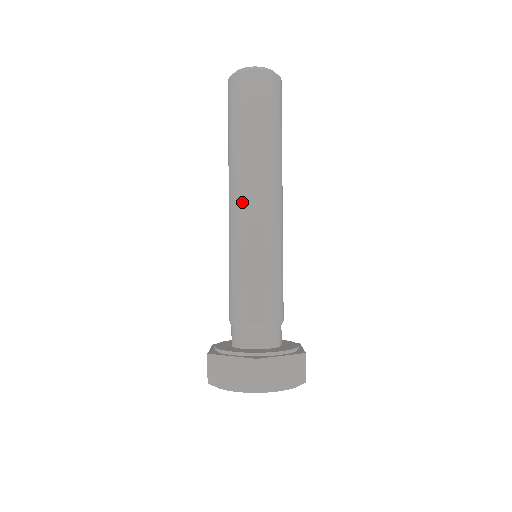
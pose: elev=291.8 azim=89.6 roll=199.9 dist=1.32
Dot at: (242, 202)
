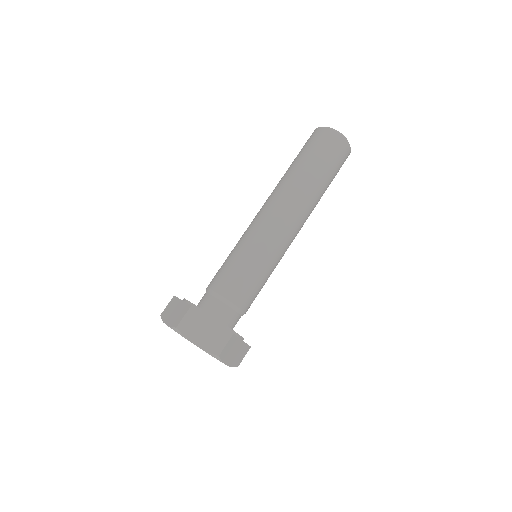
Dot at: (264, 208)
